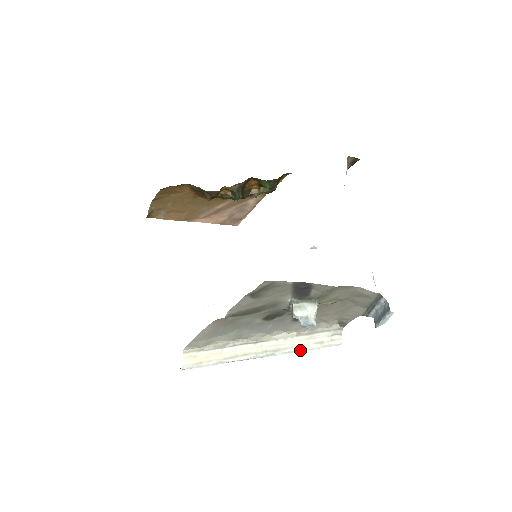
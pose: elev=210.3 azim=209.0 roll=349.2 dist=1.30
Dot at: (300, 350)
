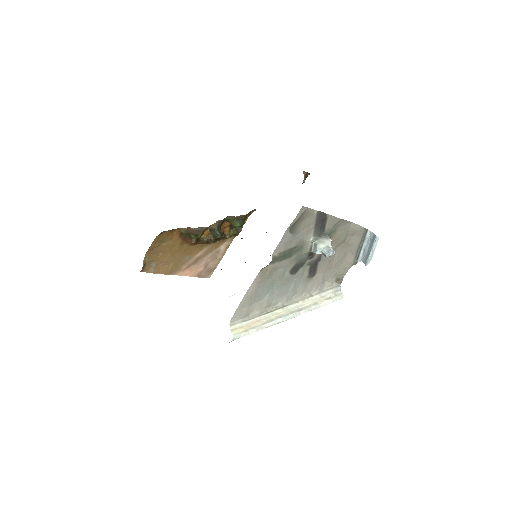
Dot at: (316, 307)
